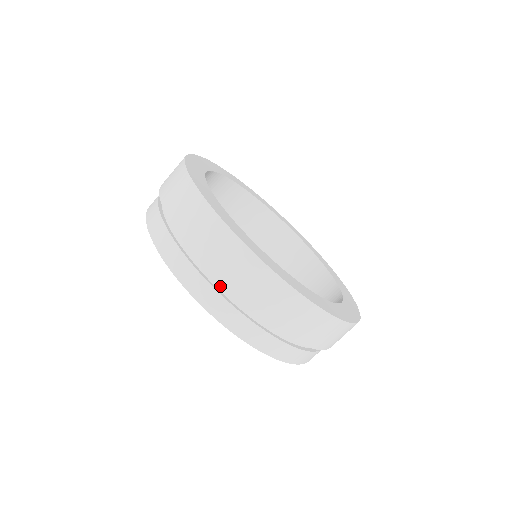
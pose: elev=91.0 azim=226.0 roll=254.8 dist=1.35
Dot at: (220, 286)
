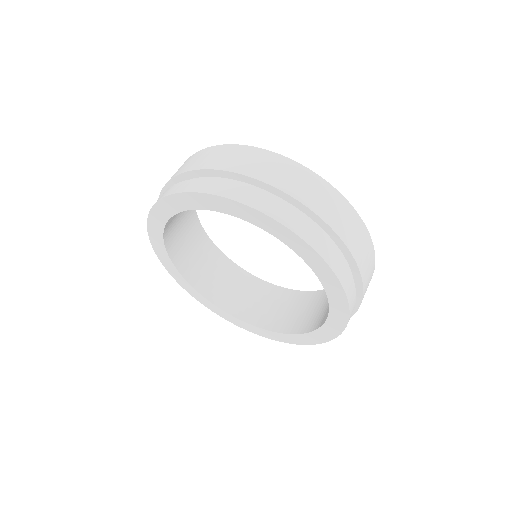
Dot at: (230, 182)
